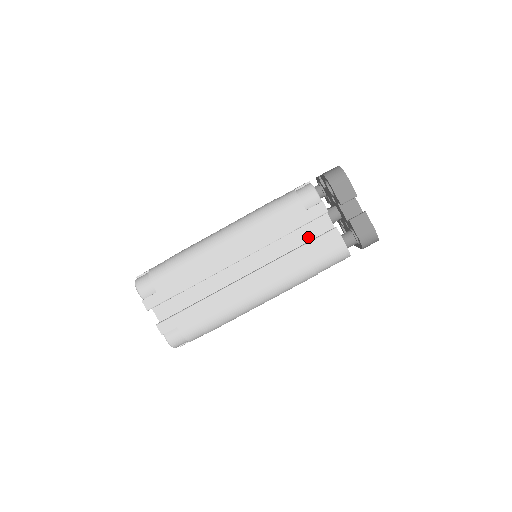
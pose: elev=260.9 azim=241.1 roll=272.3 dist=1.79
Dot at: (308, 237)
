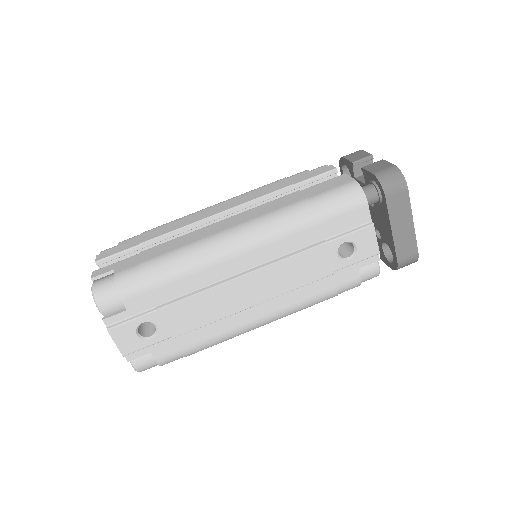
Dot at: occluded
